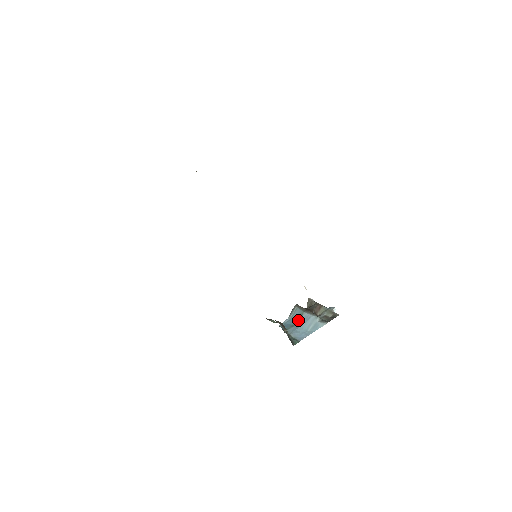
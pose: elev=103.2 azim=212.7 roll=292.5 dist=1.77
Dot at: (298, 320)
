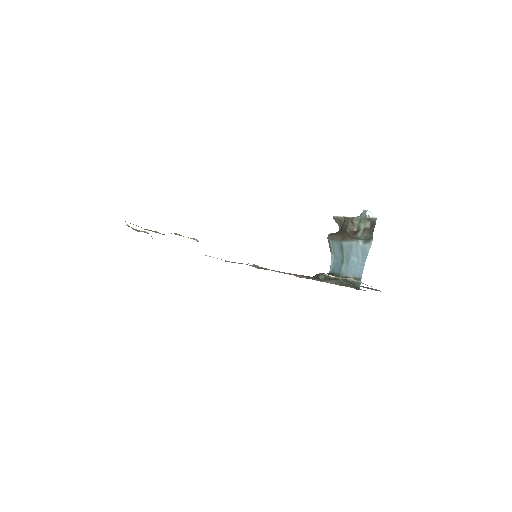
Dot at: (342, 253)
